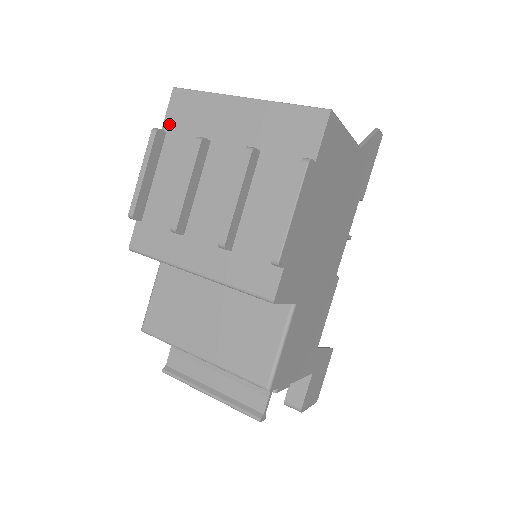
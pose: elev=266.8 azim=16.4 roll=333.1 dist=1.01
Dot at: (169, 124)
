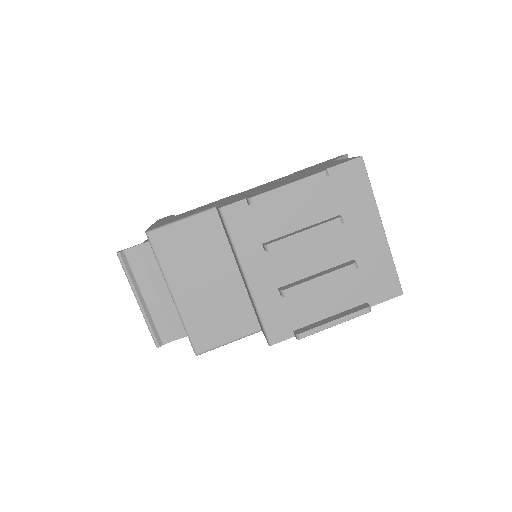
Dot at: (334, 174)
